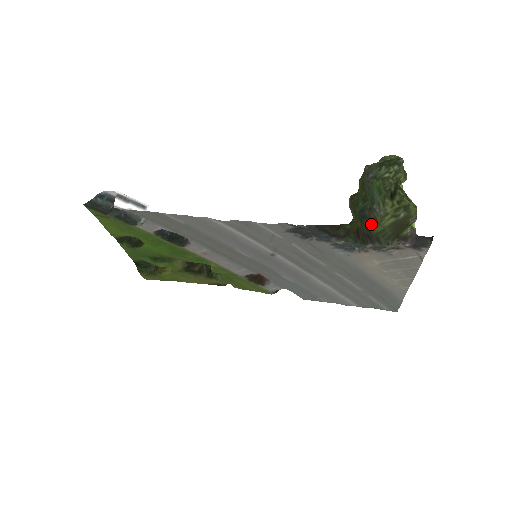
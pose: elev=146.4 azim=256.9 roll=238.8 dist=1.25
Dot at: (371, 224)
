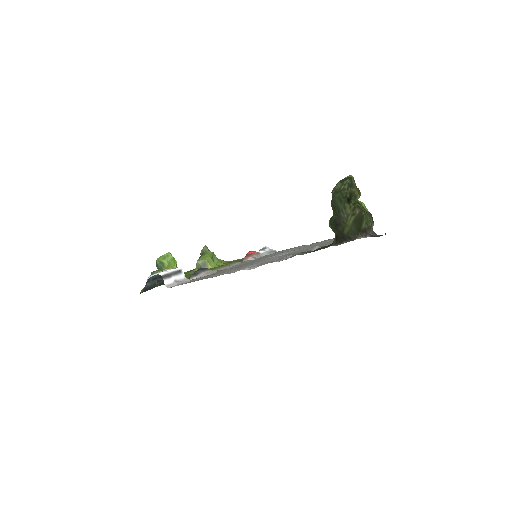
Dot at: (342, 228)
